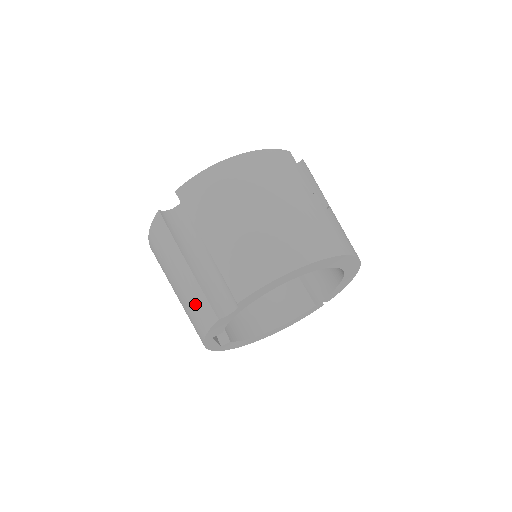
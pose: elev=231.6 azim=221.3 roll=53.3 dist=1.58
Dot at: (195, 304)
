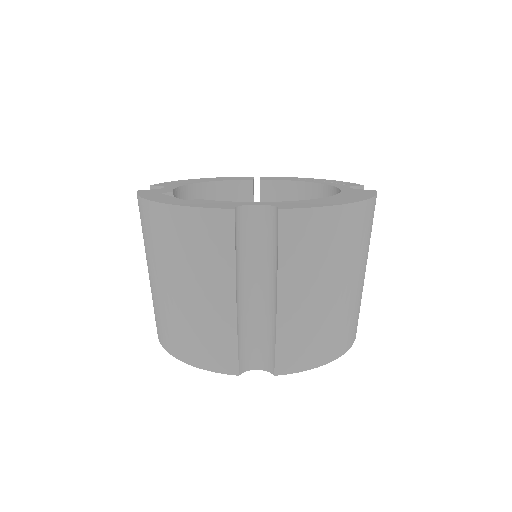
Dot at: (212, 339)
